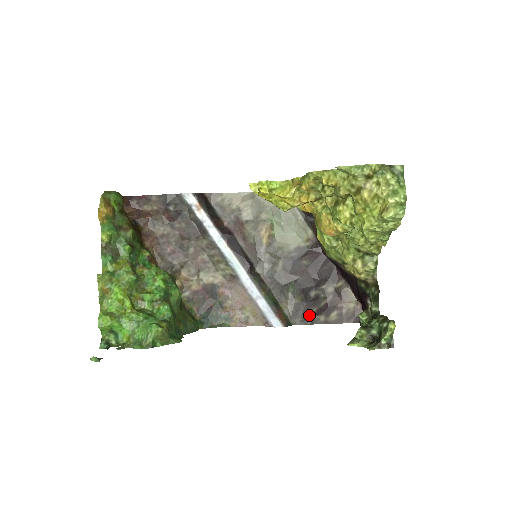
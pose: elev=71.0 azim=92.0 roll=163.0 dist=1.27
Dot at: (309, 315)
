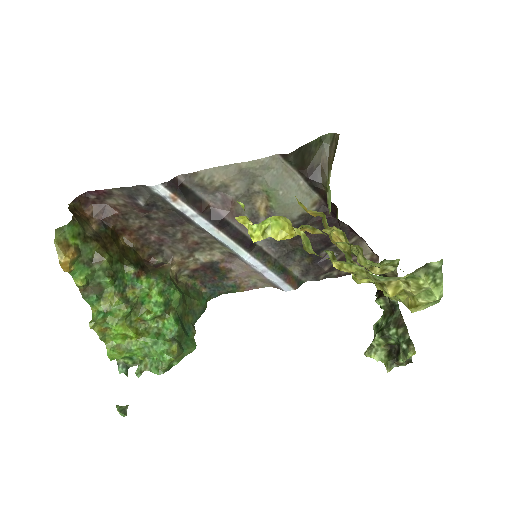
Dot at: (321, 273)
